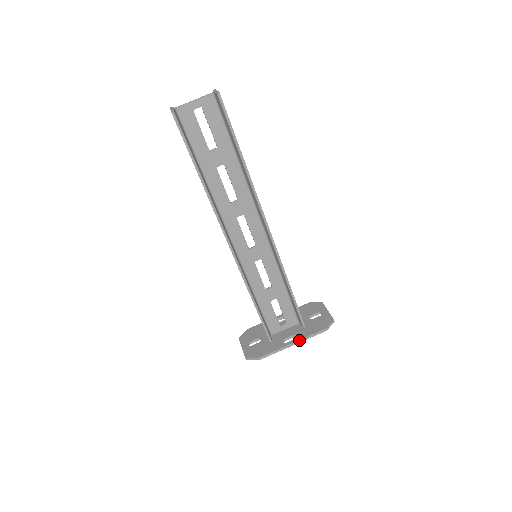
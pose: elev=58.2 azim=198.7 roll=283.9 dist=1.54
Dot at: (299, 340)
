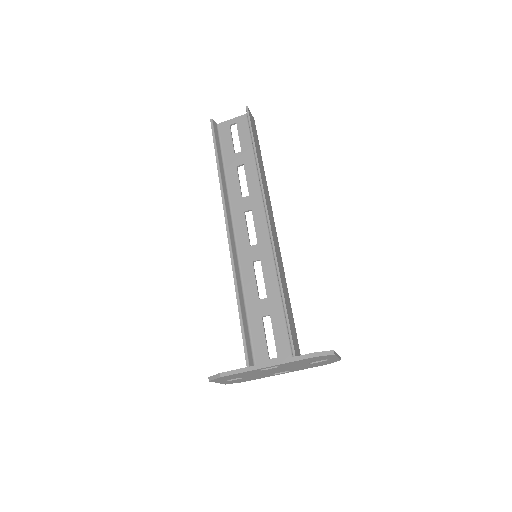
Dot at: (276, 361)
